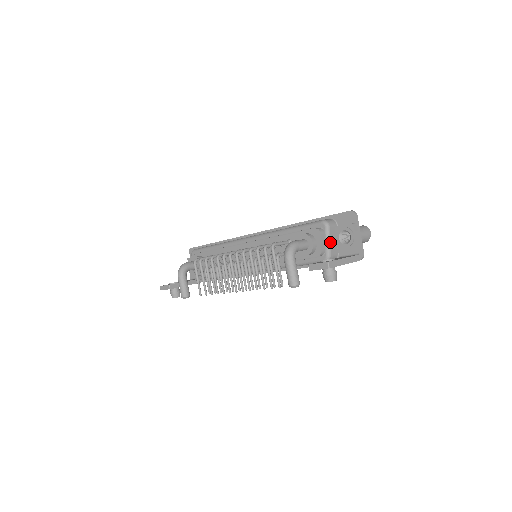
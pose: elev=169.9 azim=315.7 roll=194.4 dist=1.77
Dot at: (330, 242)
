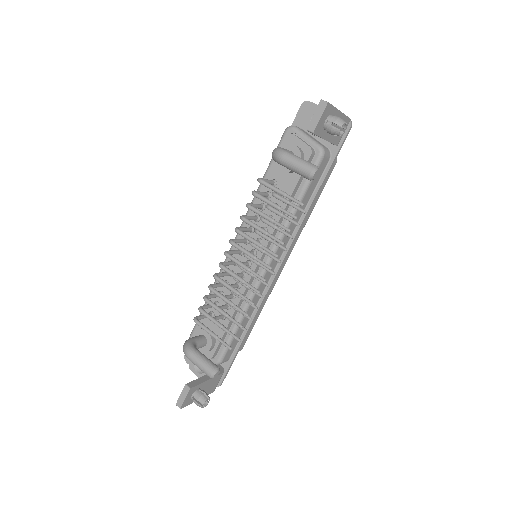
Dot at: (310, 137)
